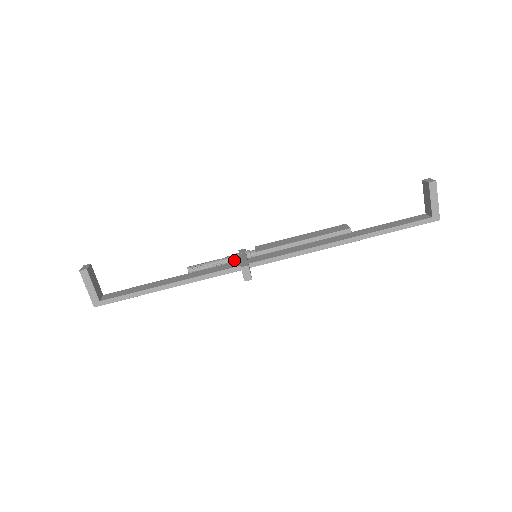
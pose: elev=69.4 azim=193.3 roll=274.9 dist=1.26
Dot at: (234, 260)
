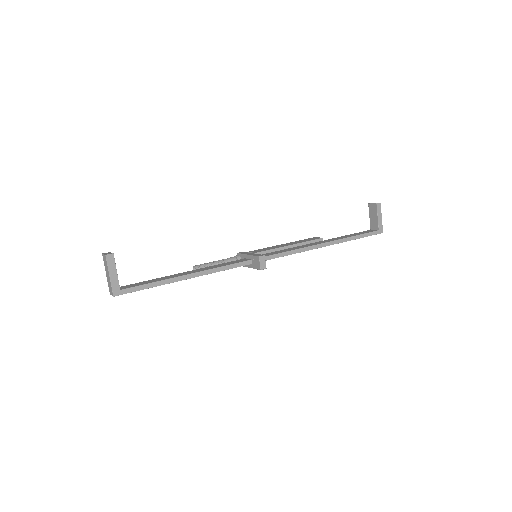
Dot at: occluded
